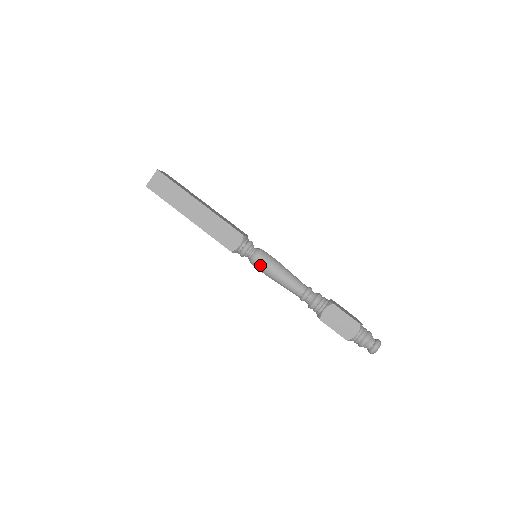
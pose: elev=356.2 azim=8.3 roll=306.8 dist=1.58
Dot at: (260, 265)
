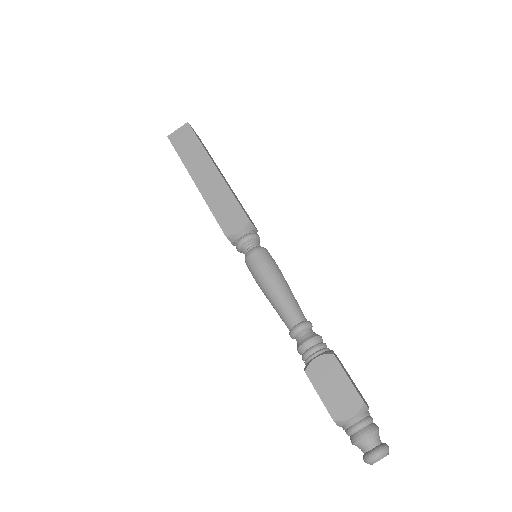
Dot at: (254, 265)
